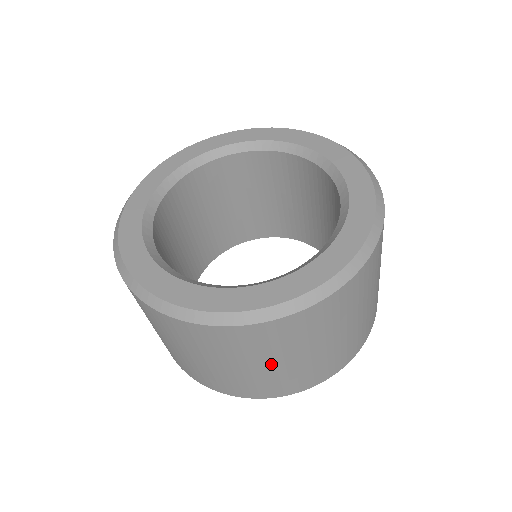
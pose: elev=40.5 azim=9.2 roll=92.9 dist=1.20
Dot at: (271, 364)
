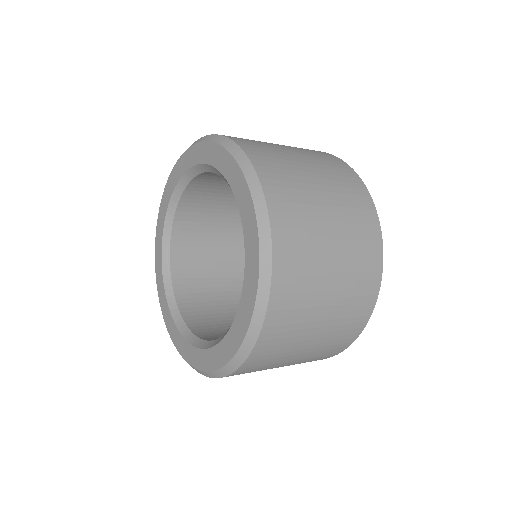
Dot at: occluded
